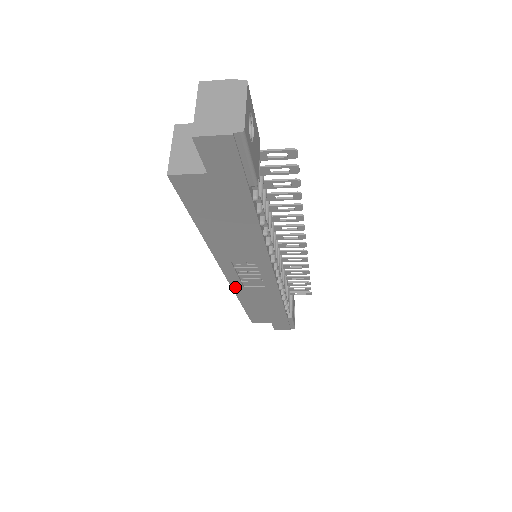
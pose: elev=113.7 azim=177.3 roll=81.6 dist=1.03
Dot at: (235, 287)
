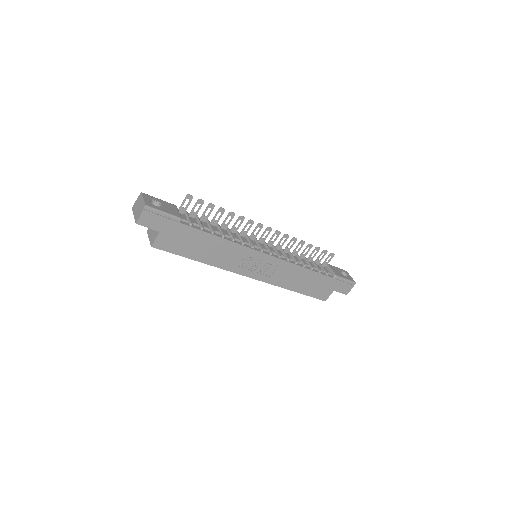
Dot at: (268, 281)
